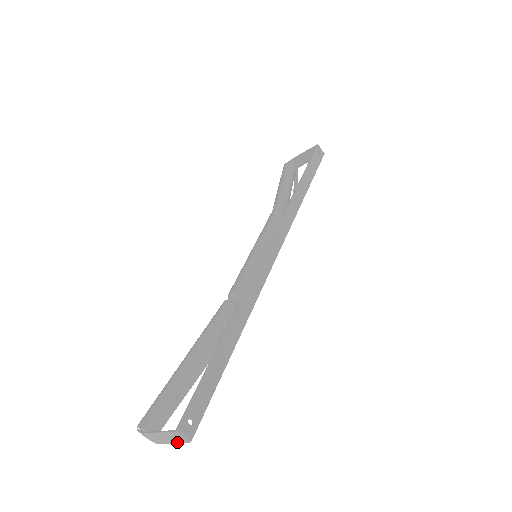
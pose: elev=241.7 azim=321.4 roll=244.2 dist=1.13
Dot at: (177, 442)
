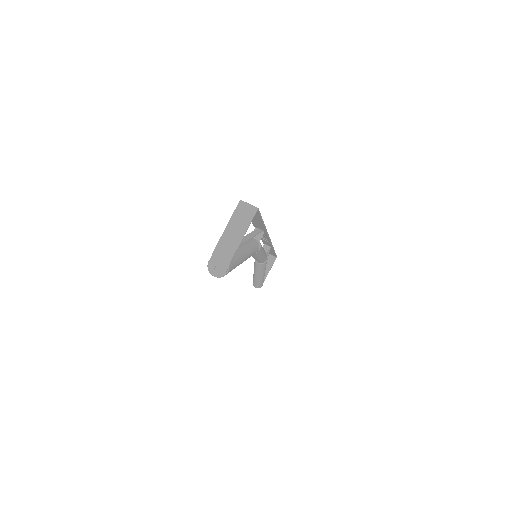
Dot at: (248, 224)
